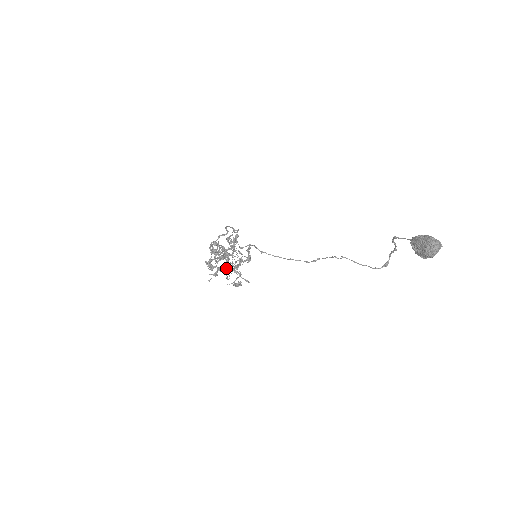
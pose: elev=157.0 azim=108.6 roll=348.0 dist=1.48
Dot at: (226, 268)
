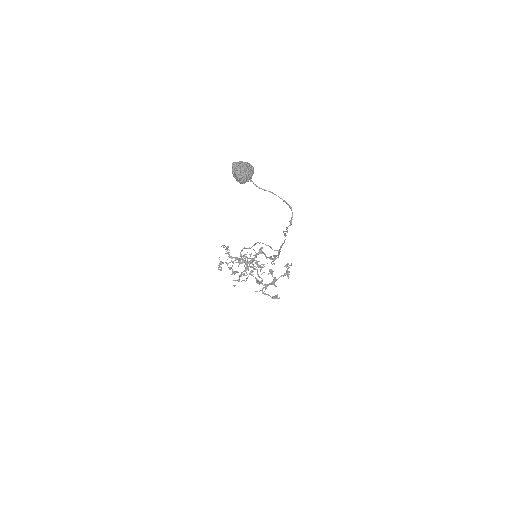
Dot at: (230, 267)
